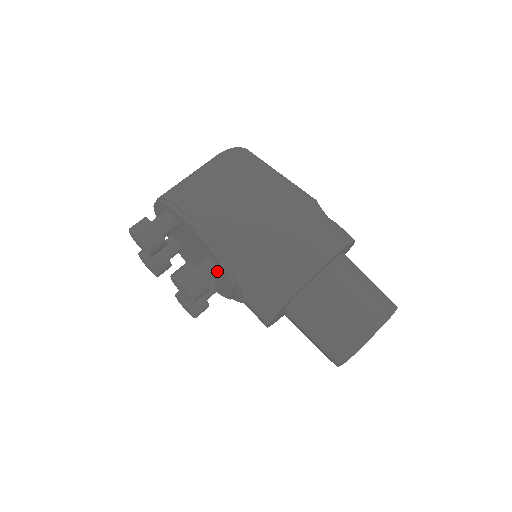
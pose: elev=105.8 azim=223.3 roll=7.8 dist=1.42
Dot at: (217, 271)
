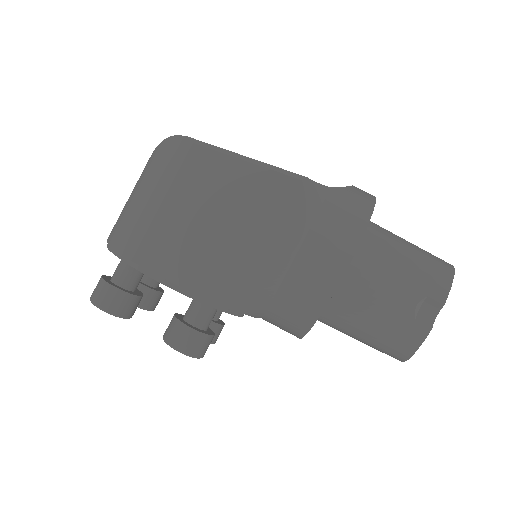
Dot at: (215, 311)
